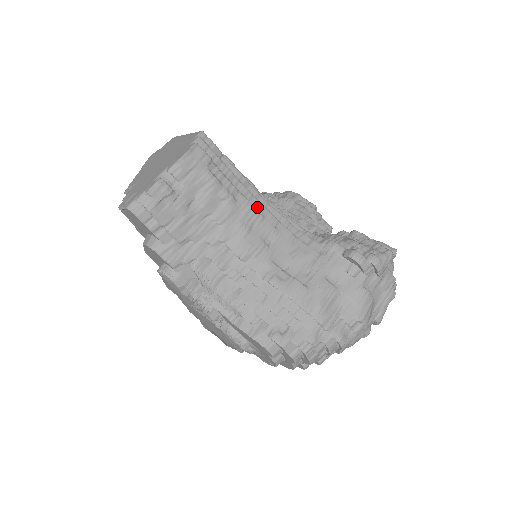
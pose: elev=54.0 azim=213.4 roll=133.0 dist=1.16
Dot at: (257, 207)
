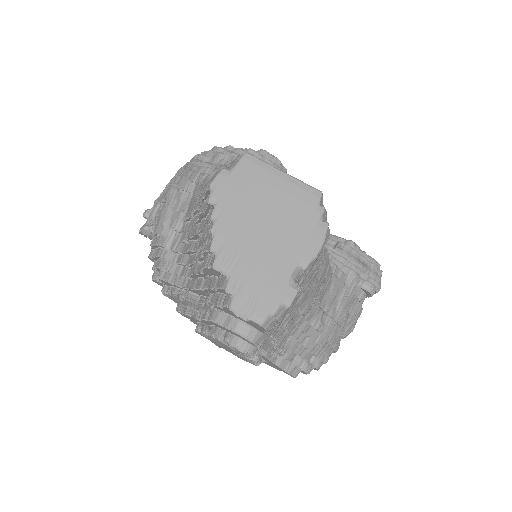
Dot at: occluded
